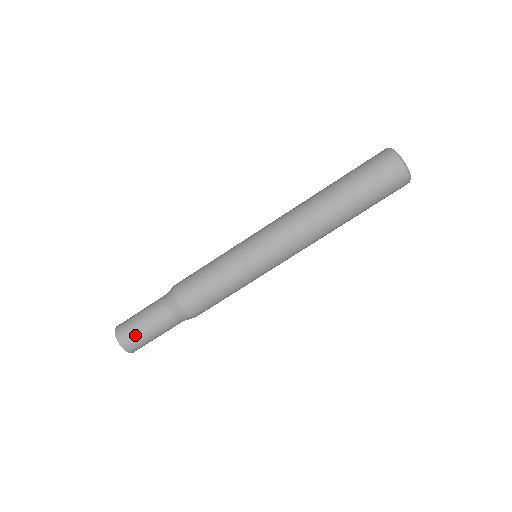
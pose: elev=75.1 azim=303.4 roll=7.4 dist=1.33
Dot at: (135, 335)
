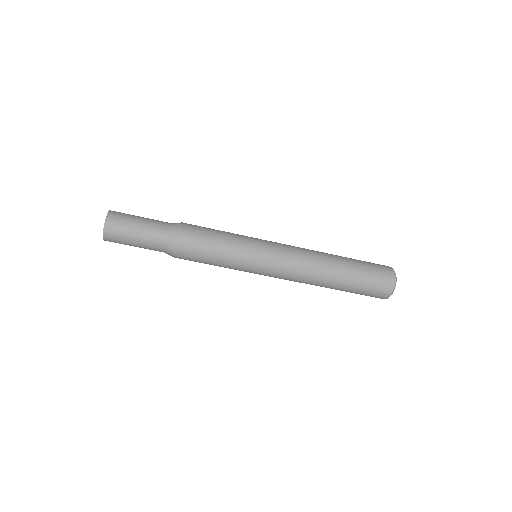
Dot at: (122, 238)
